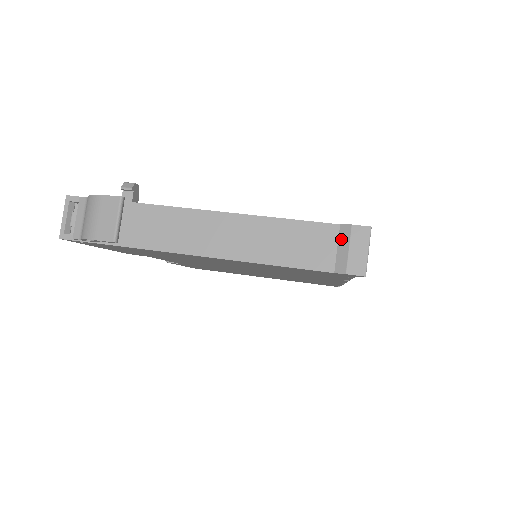
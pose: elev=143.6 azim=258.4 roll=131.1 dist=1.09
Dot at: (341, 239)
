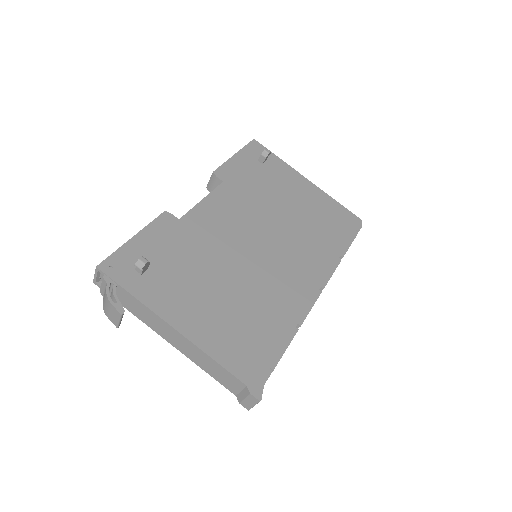
Dot at: (244, 391)
